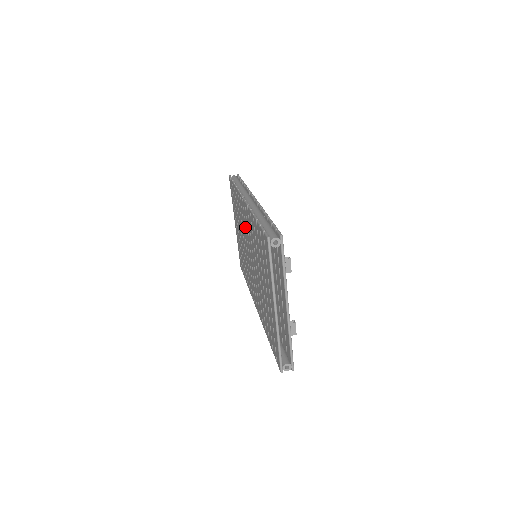
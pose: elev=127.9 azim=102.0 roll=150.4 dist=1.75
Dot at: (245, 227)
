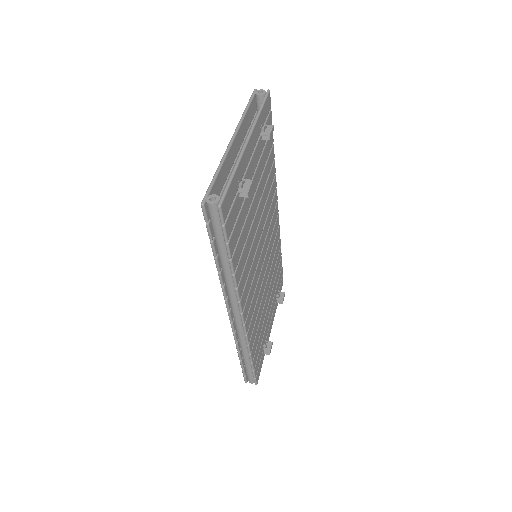
Dot at: occluded
